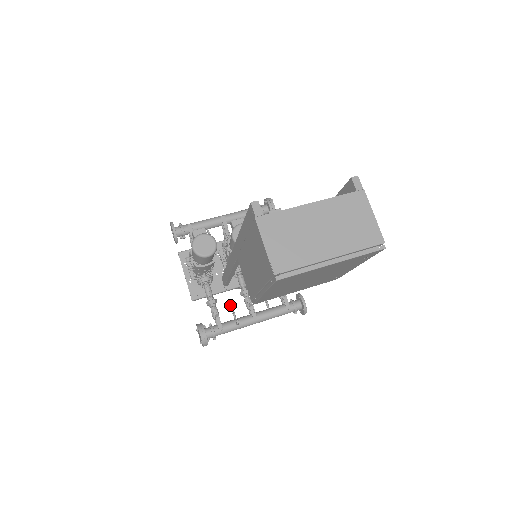
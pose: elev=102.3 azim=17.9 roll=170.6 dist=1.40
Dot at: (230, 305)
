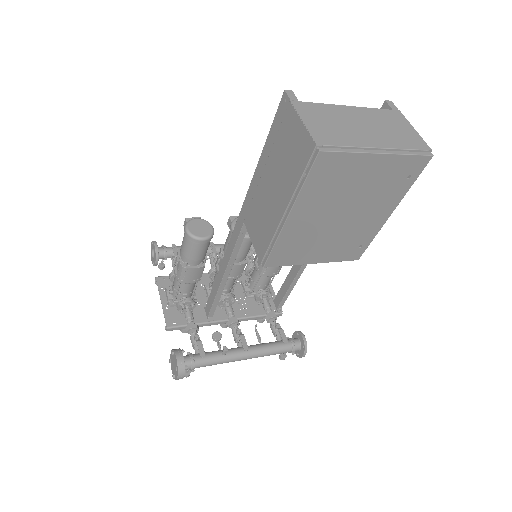
Dot at: (215, 333)
